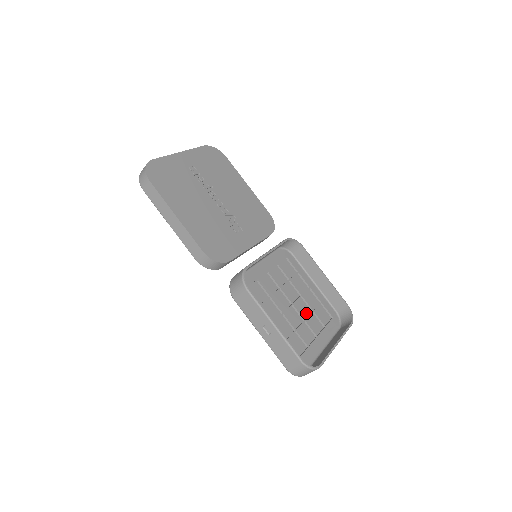
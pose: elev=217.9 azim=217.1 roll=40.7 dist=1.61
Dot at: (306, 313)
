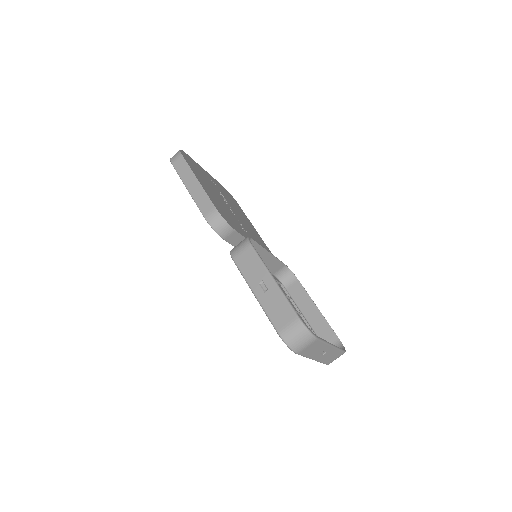
Dot at: occluded
